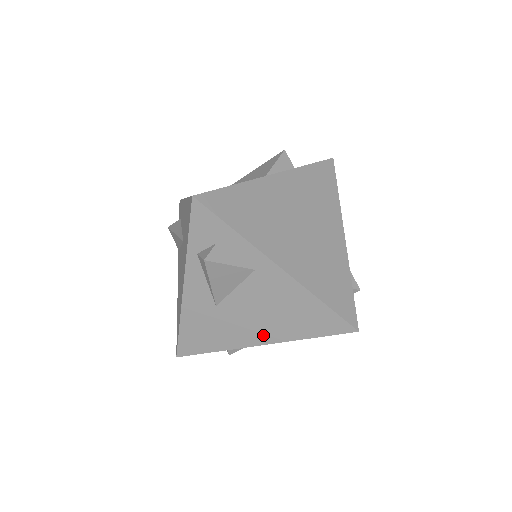
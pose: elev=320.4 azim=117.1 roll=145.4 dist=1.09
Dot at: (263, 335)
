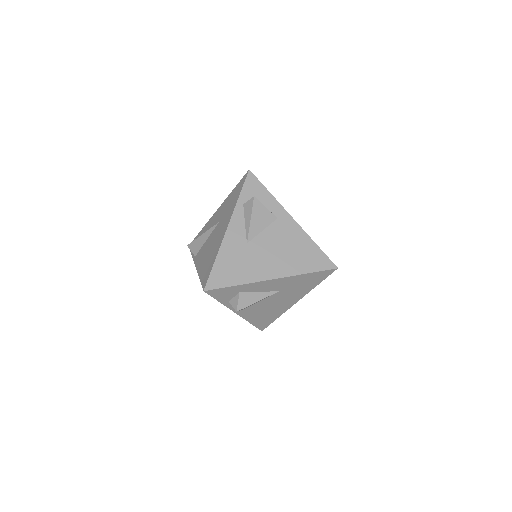
Dot at: (276, 270)
